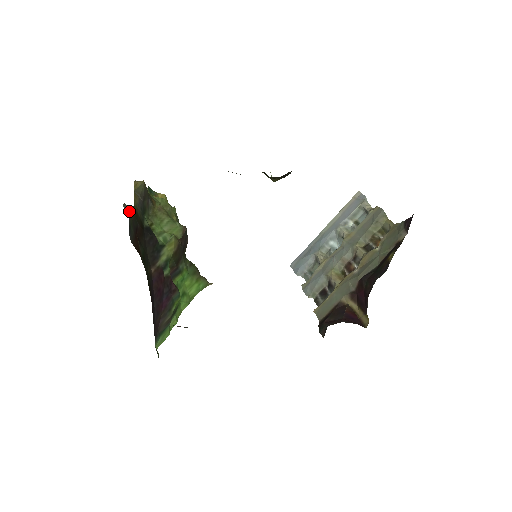
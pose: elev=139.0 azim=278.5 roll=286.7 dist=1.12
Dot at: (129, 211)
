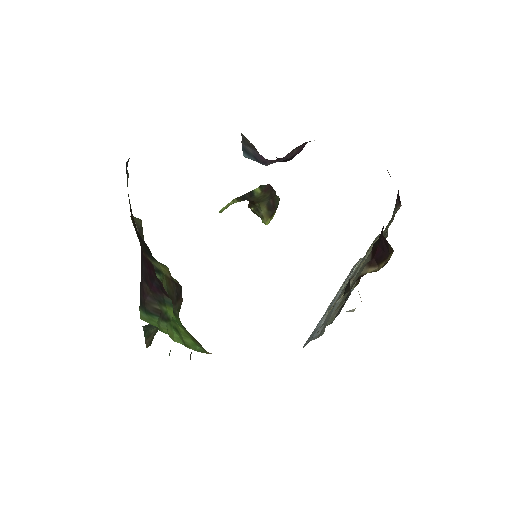
Dot at: (127, 171)
